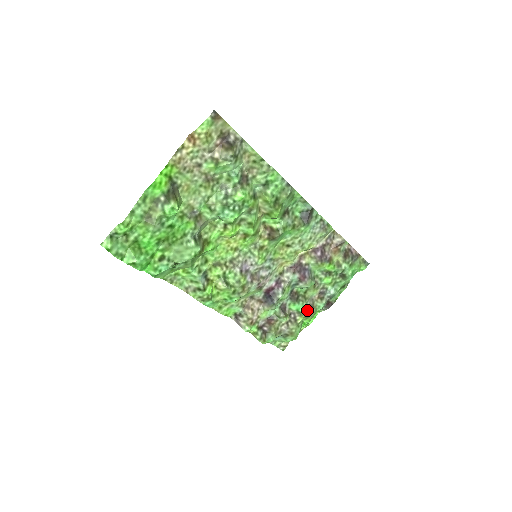
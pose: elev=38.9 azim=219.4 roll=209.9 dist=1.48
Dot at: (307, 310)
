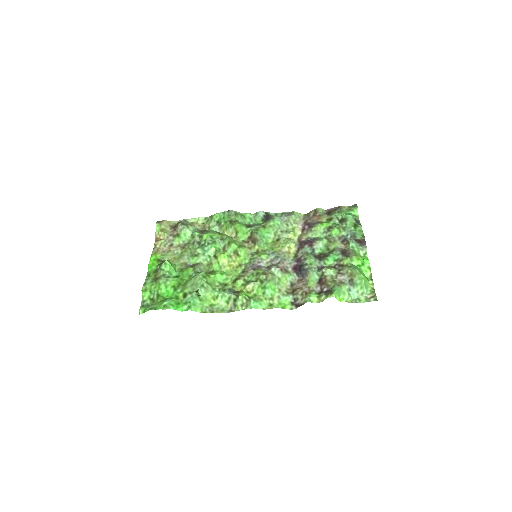
Dot at: (342, 254)
